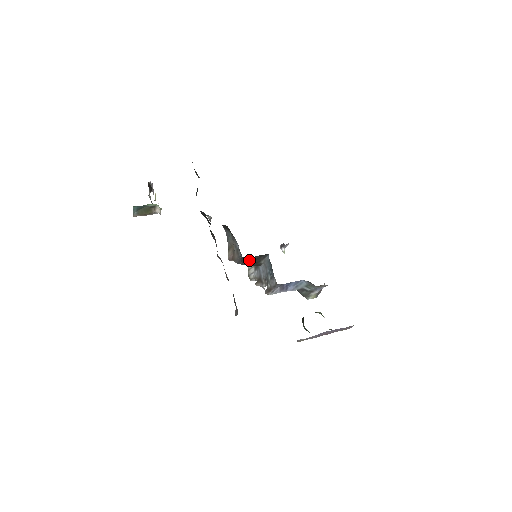
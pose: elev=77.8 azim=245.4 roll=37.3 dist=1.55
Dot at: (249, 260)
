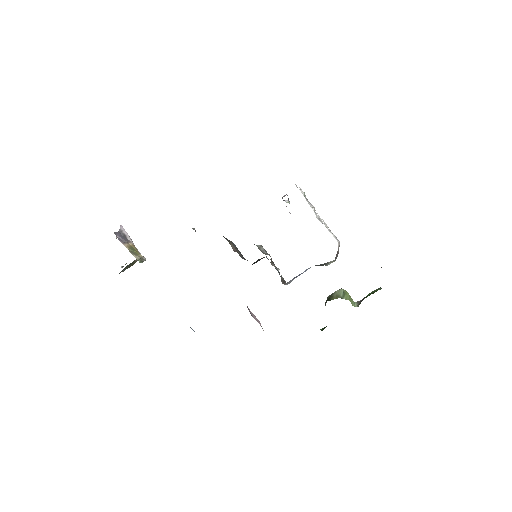
Dot at: occluded
